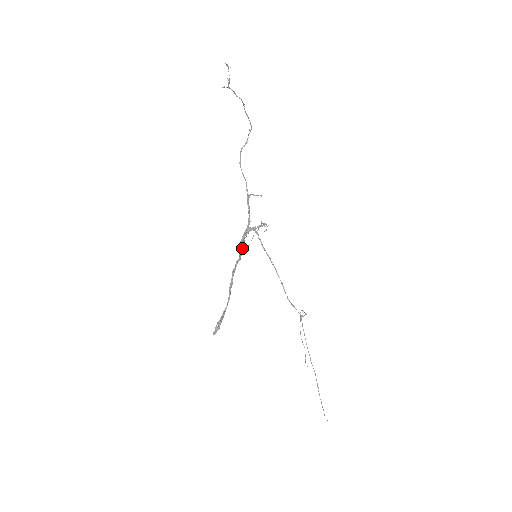
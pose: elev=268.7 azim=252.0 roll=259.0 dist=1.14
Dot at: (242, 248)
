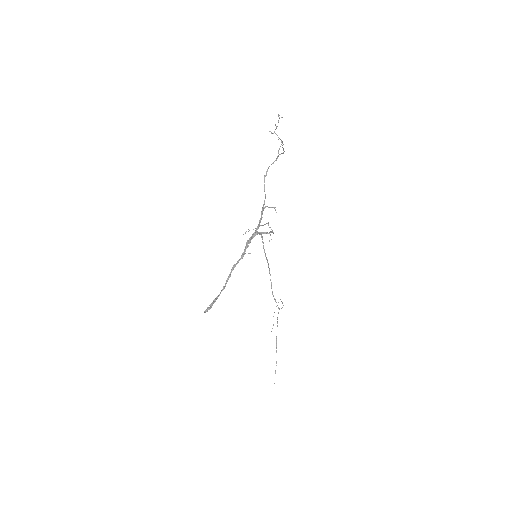
Dot at: occluded
